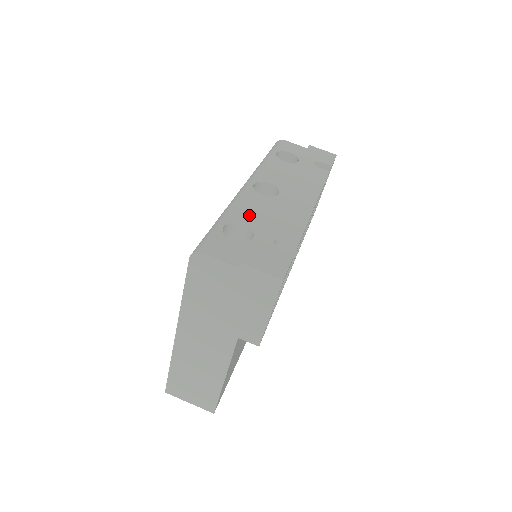
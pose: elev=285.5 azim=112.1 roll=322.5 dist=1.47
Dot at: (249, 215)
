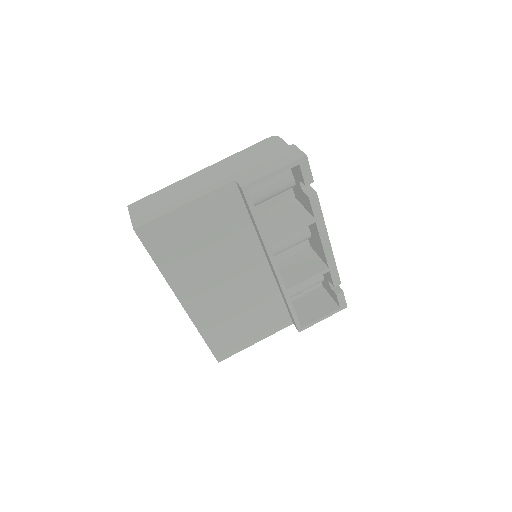
Dot at: occluded
